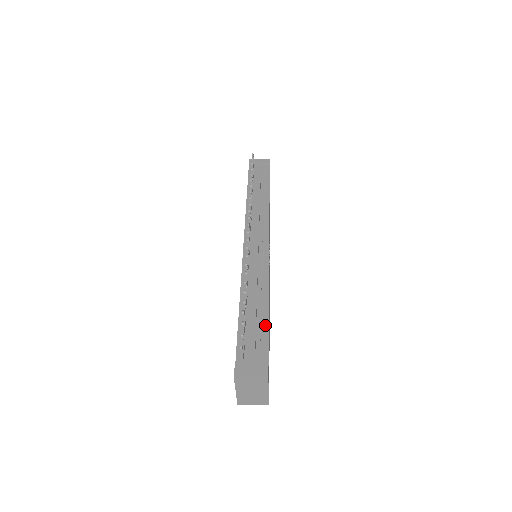
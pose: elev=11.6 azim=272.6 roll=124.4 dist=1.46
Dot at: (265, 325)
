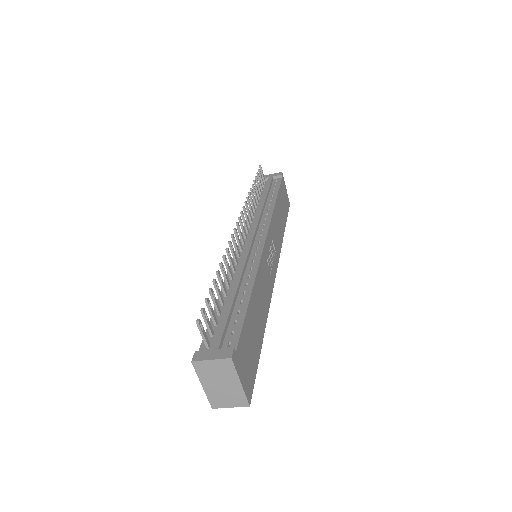
Dot at: (243, 309)
